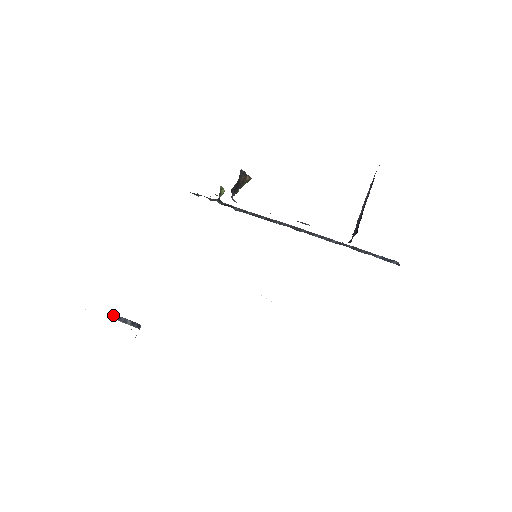
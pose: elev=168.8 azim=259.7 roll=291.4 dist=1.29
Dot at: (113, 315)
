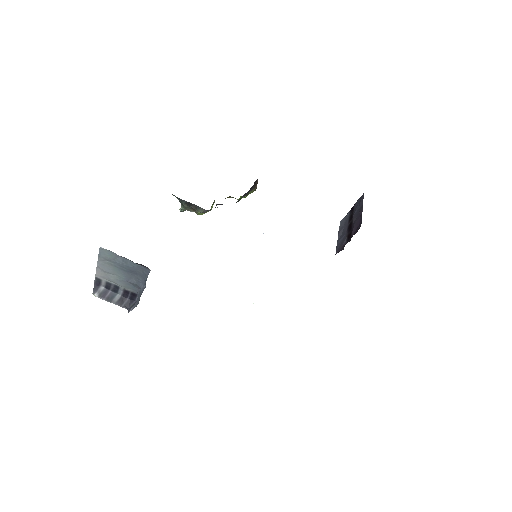
Dot at: (94, 289)
